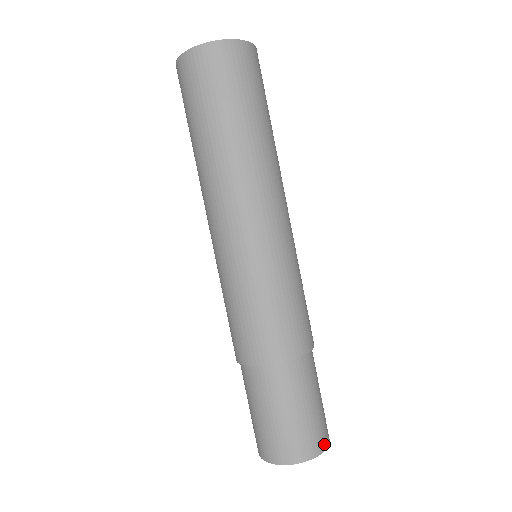
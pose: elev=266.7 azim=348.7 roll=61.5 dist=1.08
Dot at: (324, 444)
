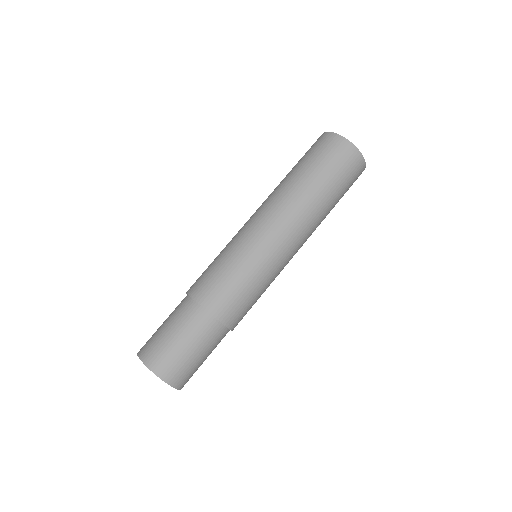
Dot at: (166, 376)
